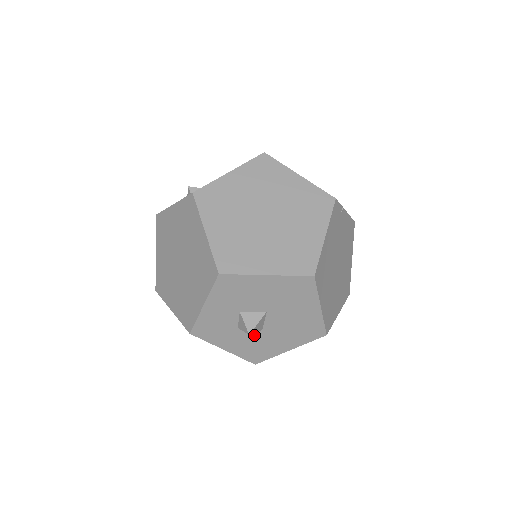
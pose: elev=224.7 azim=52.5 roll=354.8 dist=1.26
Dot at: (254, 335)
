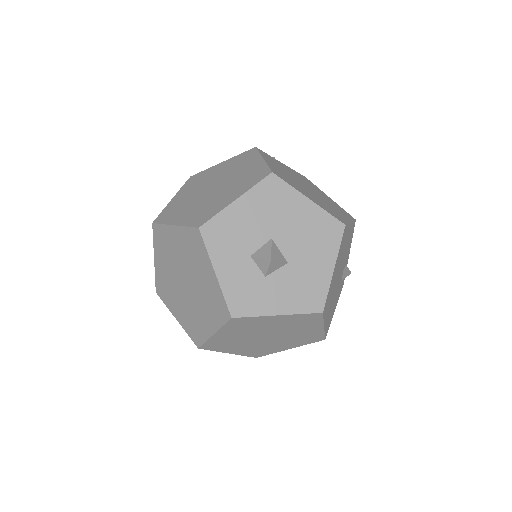
Dot at: (287, 275)
